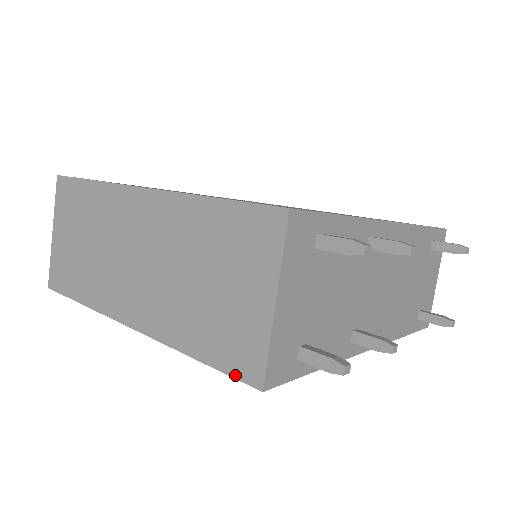
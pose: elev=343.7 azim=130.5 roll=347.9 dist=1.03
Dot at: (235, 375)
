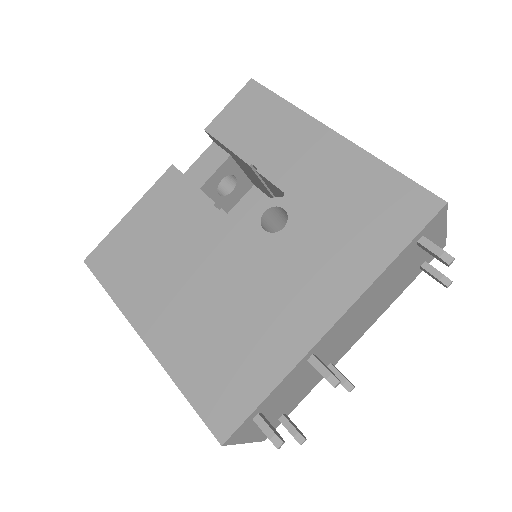
Dot at: occluded
